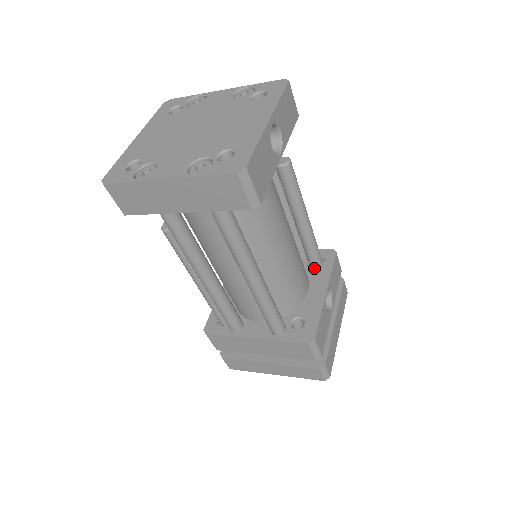
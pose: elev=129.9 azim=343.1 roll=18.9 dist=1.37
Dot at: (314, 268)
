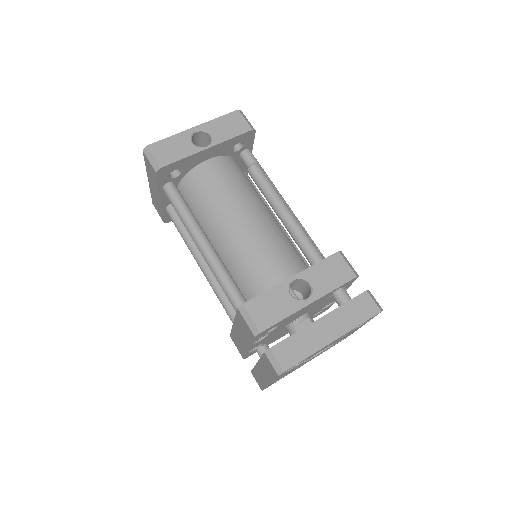
Dot at: occluded
